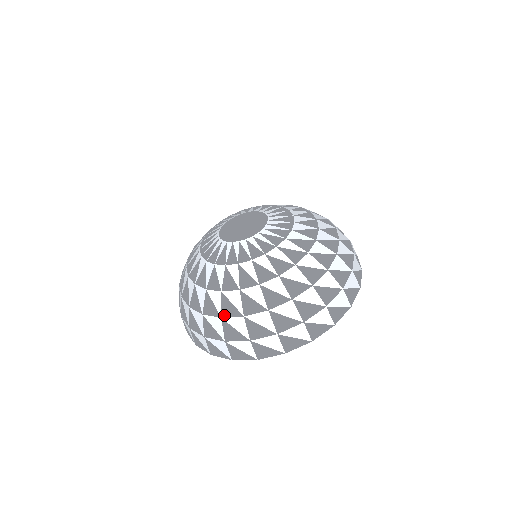
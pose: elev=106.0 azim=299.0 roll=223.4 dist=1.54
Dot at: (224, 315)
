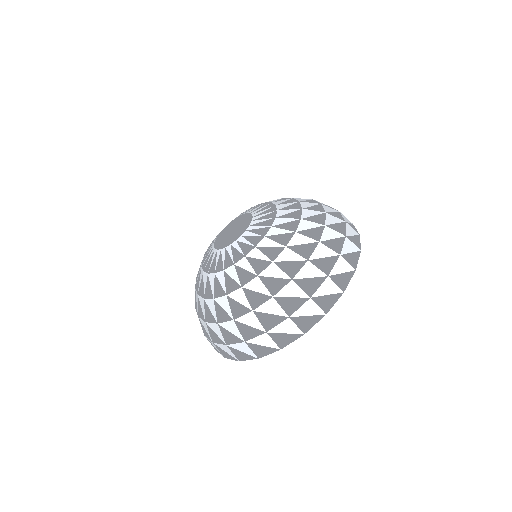
Dot at: (207, 320)
